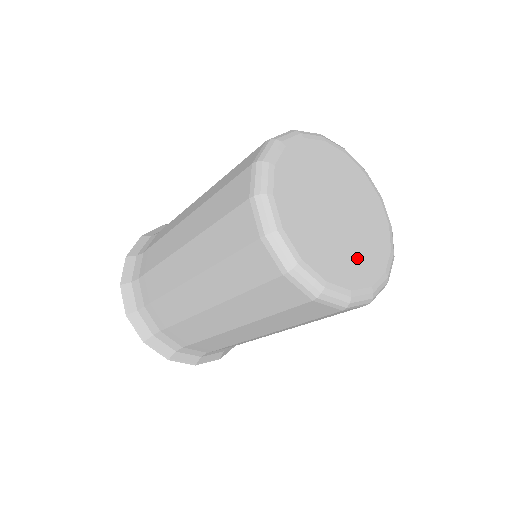
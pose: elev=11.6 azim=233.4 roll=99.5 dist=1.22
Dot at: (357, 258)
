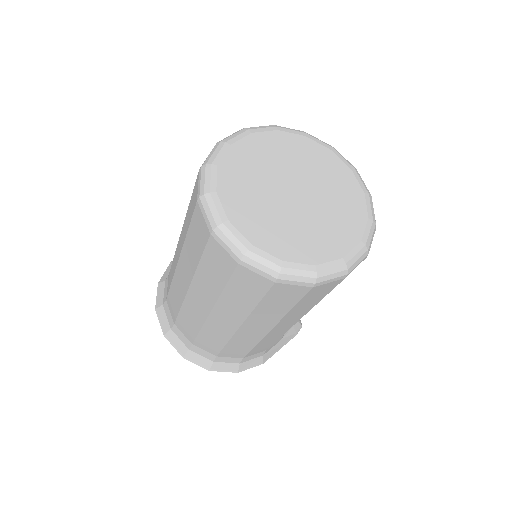
Dot at: (305, 236)
